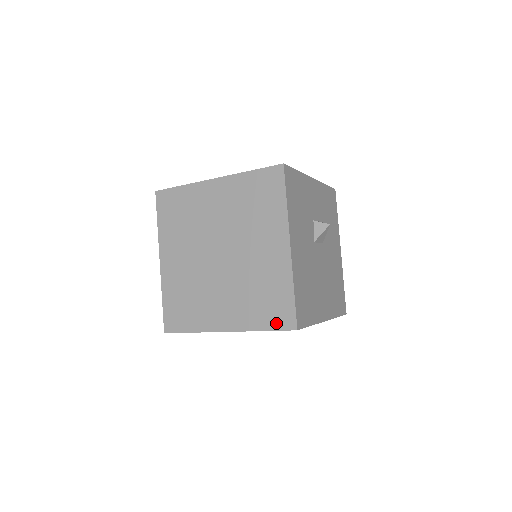
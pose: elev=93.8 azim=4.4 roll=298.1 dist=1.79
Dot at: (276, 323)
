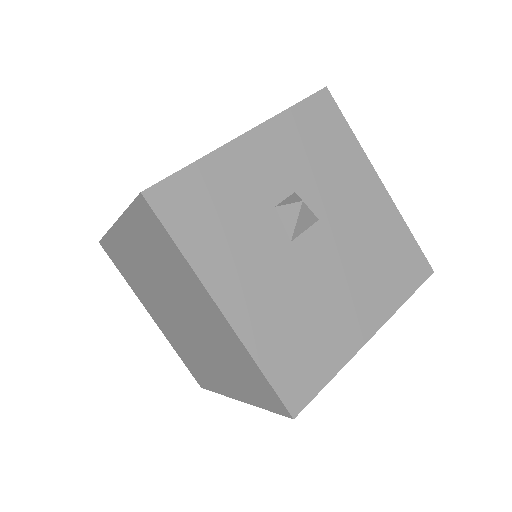
Dot at: (269, 404)
